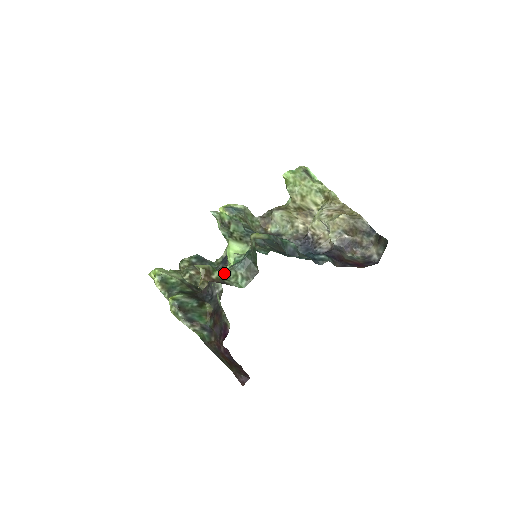
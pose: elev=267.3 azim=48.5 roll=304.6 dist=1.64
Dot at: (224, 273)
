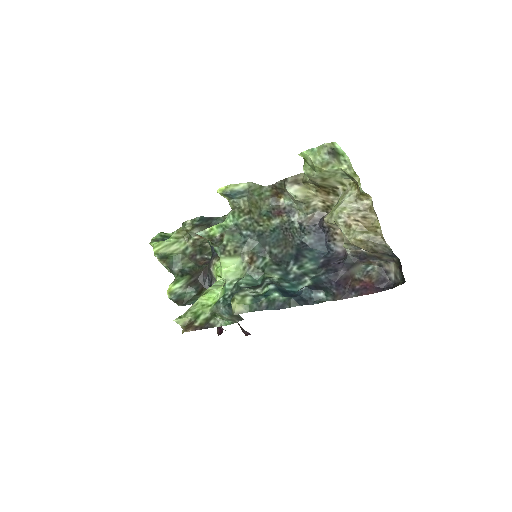
Dot at: (209, 314)
